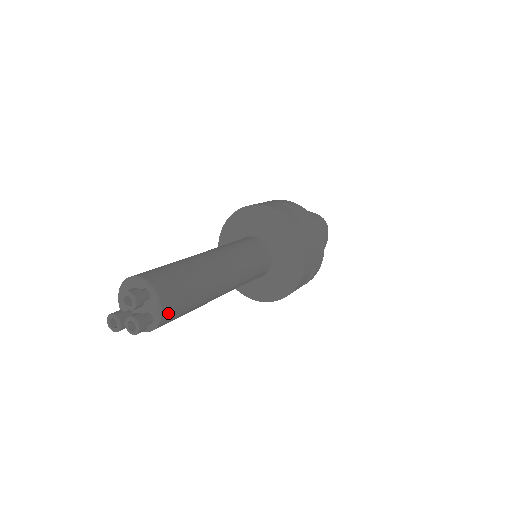
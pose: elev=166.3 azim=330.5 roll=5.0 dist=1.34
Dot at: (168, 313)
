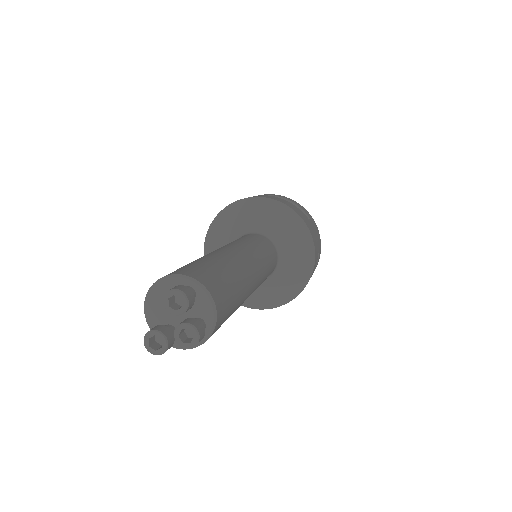
Dot at: (221, 313)
